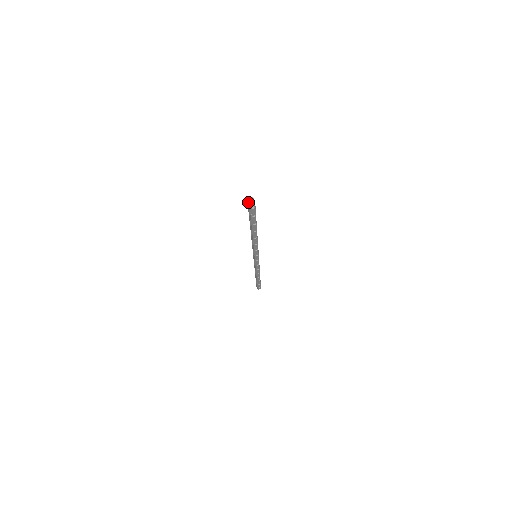
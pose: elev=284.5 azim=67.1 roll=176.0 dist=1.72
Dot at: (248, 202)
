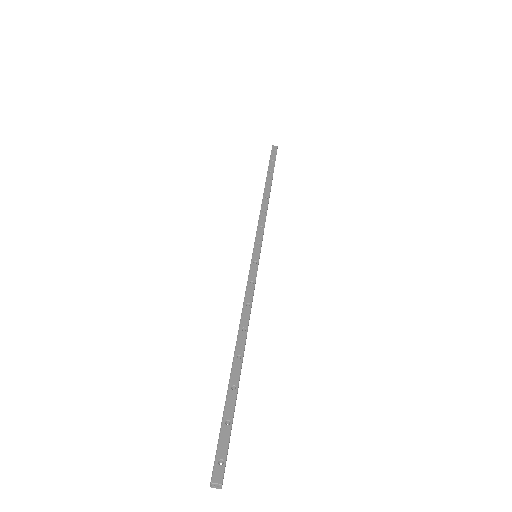
Dot at: (212, 477)
